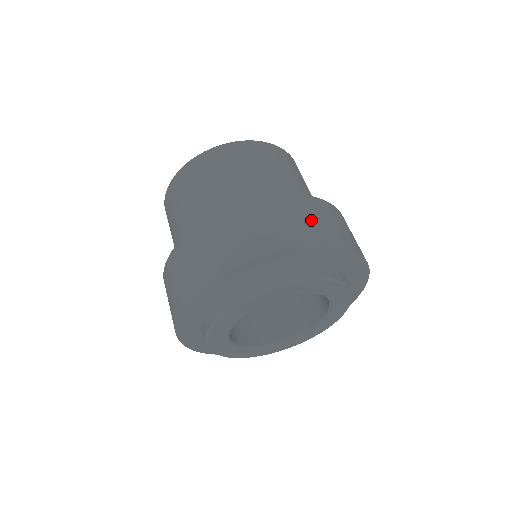
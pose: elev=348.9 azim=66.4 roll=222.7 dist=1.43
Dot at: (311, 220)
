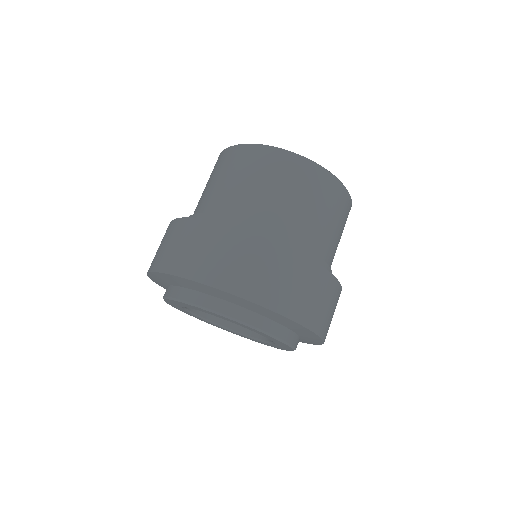
Dot at: (203, 251)
